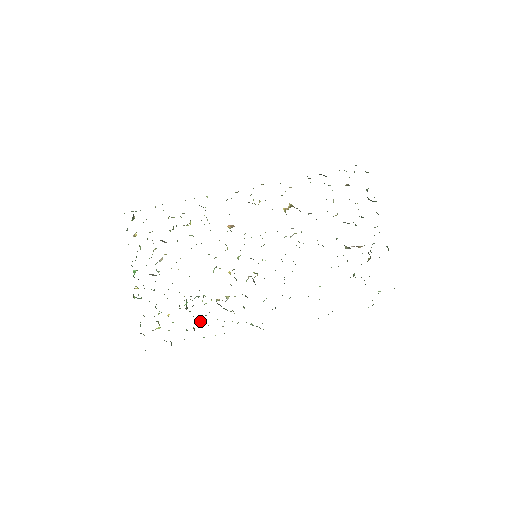
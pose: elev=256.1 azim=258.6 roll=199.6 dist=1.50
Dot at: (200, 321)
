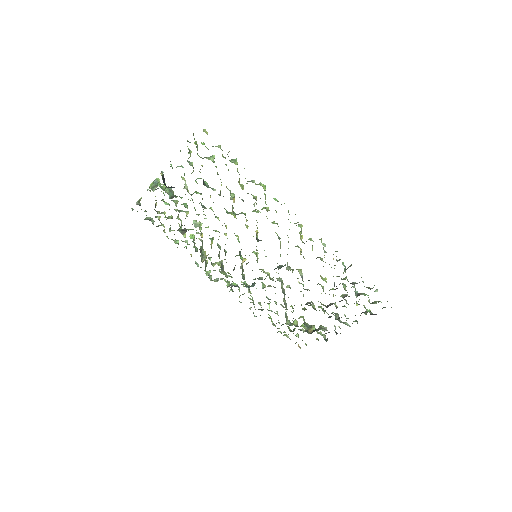
Dot at: (183, 235)
